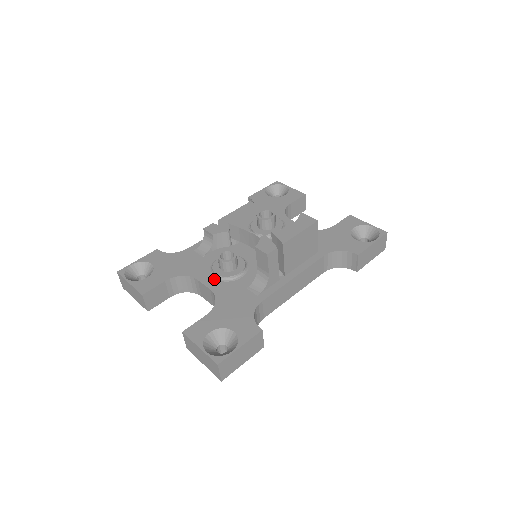
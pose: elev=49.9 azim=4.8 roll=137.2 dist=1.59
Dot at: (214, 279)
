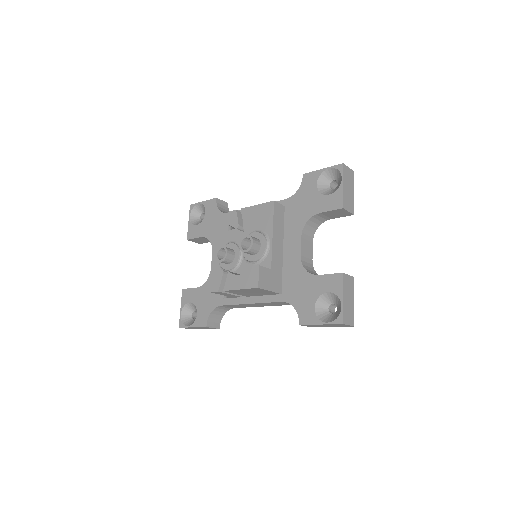
Dot at: occluded
